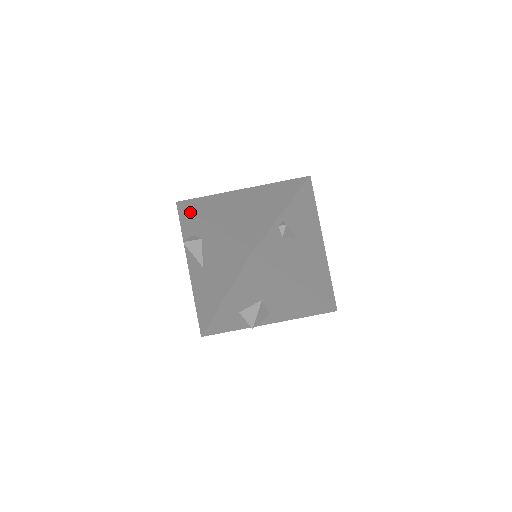
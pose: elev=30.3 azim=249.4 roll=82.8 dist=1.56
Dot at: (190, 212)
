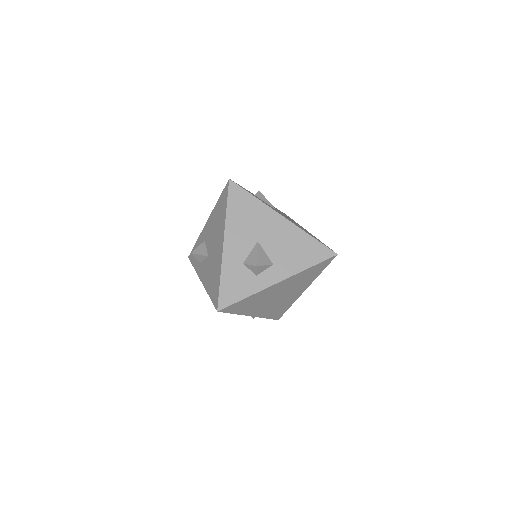
Dot at: (196, 242)
